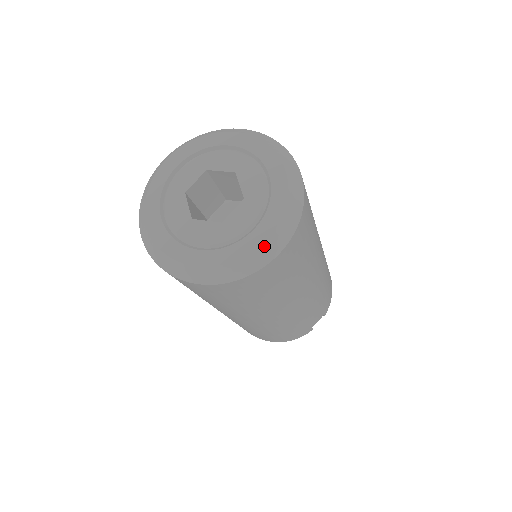
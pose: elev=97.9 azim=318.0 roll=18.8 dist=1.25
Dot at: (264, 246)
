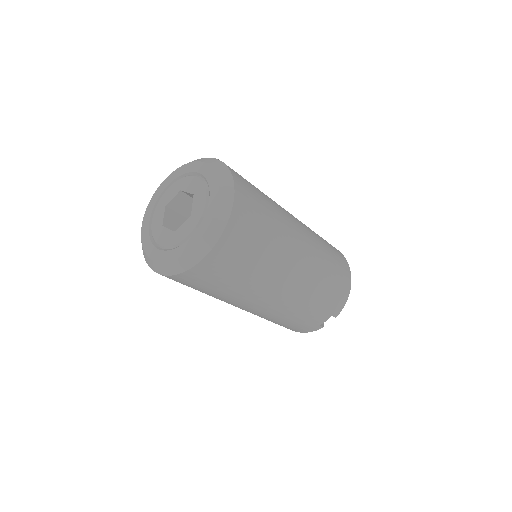
Dot at: (190, 253)
